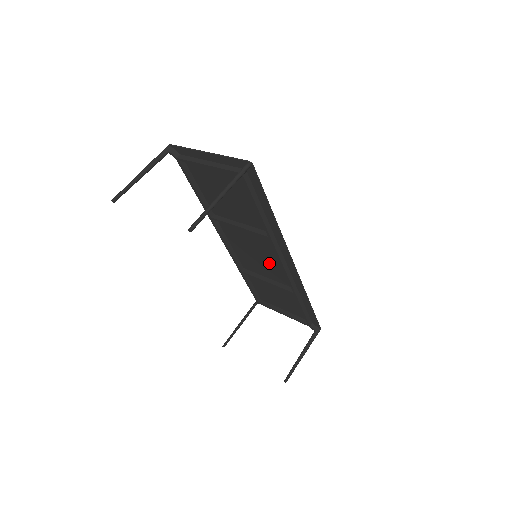
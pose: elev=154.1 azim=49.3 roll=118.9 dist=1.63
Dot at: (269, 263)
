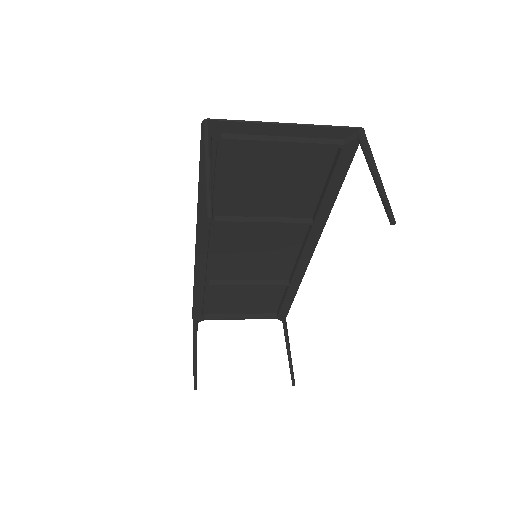
Dot at: (270, 260)
